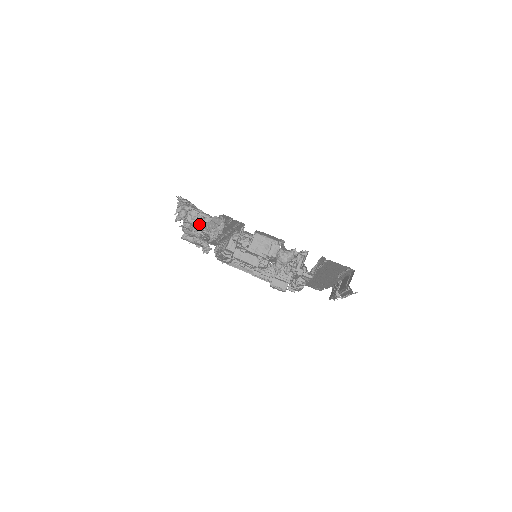
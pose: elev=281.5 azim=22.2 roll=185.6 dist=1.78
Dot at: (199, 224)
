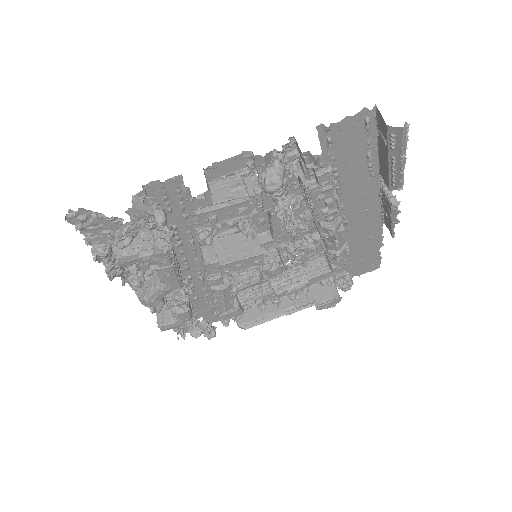
Dot at: occluded
